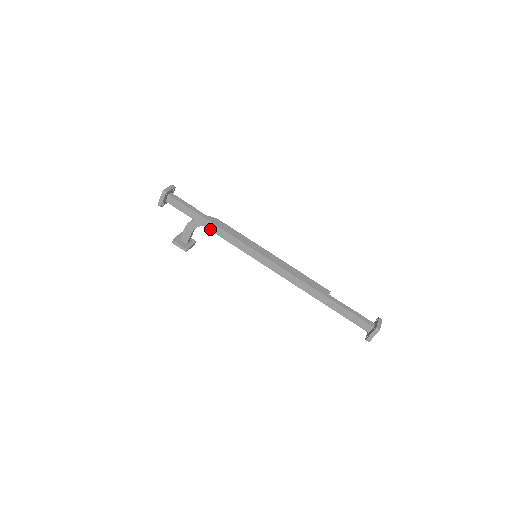
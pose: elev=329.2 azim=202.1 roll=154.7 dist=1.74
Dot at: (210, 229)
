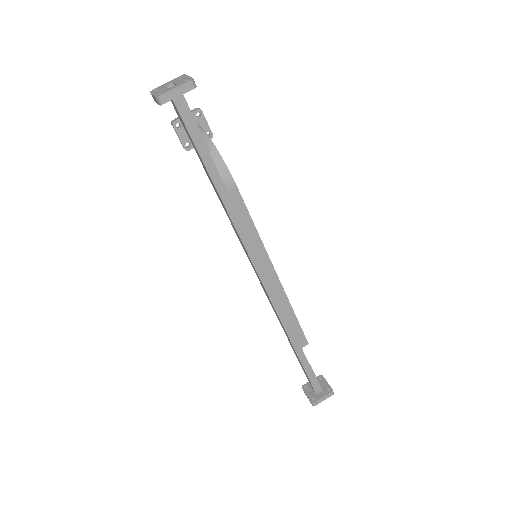
Dot at: (214, 188)
